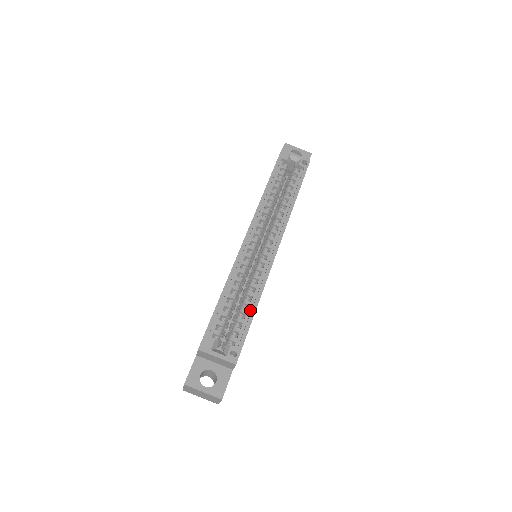
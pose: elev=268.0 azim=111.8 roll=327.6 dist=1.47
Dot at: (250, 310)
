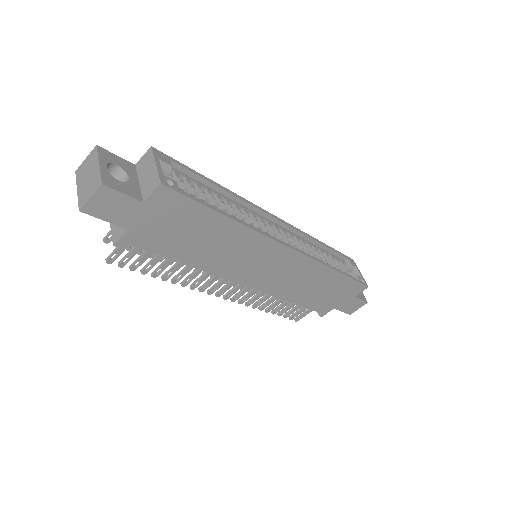
Dot at: occluded
